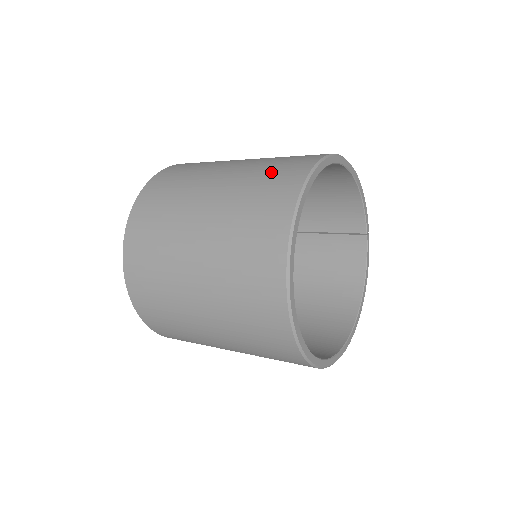
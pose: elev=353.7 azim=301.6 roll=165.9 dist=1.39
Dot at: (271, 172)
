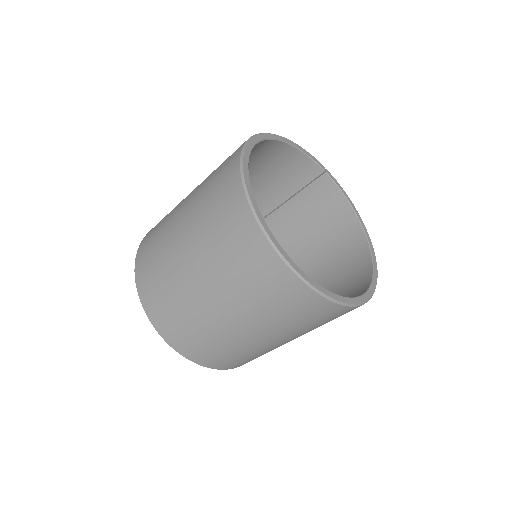
Dot at: (213, 192)
